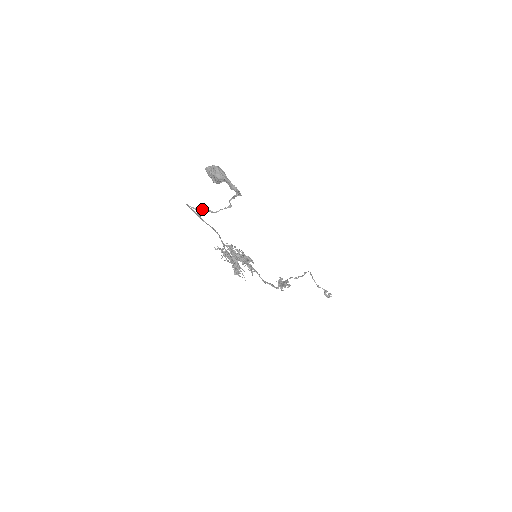
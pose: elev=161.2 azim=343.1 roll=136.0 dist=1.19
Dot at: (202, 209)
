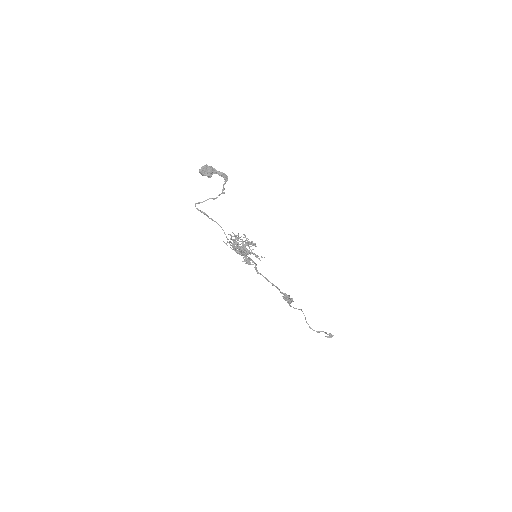
Dot at: (206, 200)
